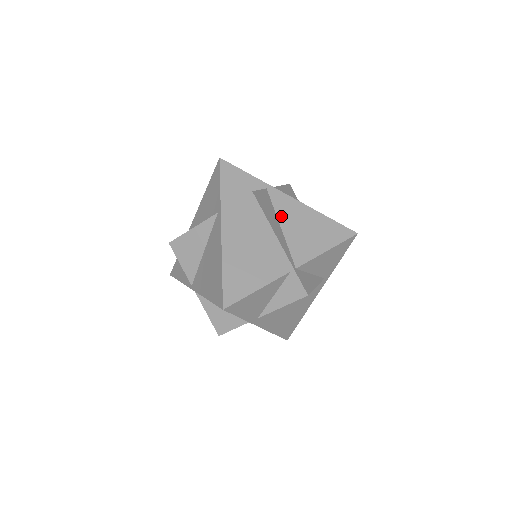
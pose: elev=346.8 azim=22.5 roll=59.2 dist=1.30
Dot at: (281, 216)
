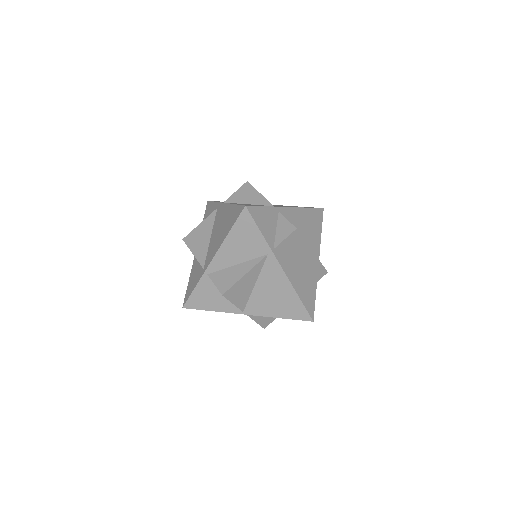
Dot at: occluded
